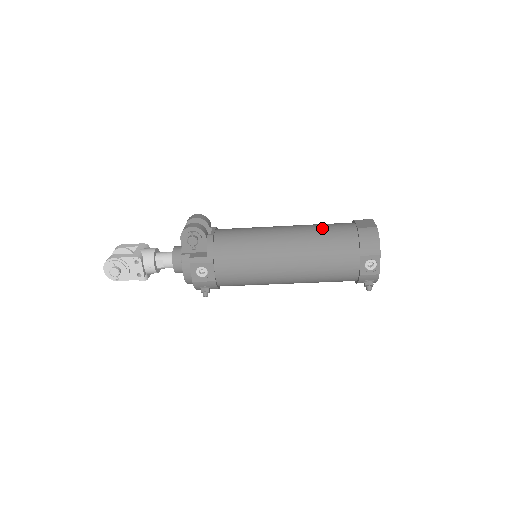
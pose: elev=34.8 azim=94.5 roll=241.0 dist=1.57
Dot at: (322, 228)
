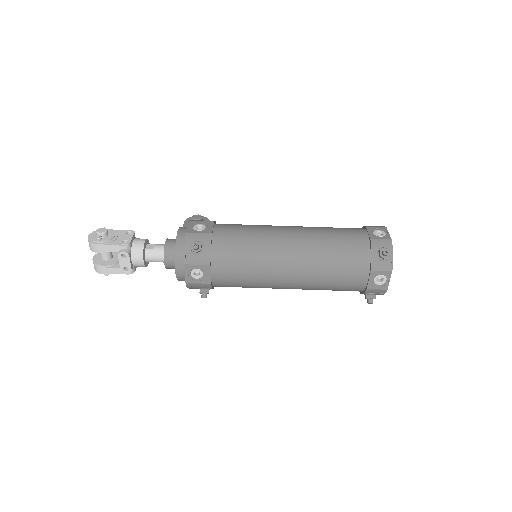
Dot at: occluded
